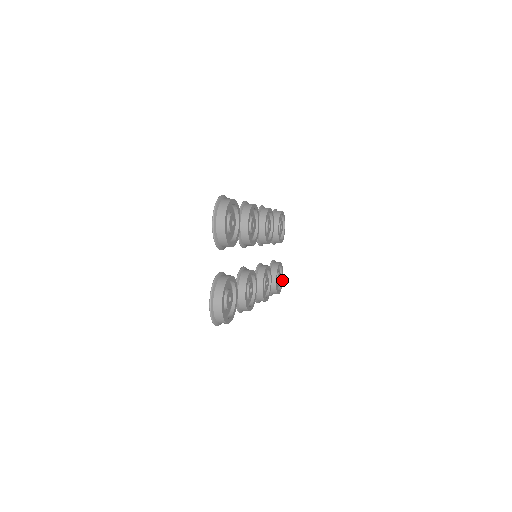
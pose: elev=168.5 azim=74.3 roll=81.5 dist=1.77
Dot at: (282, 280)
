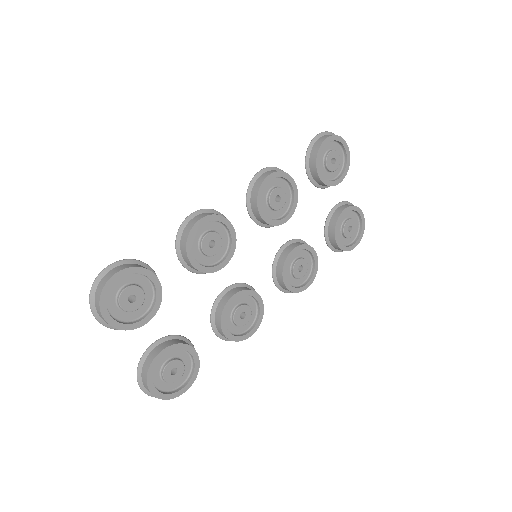
Dot at: (363, 222)
